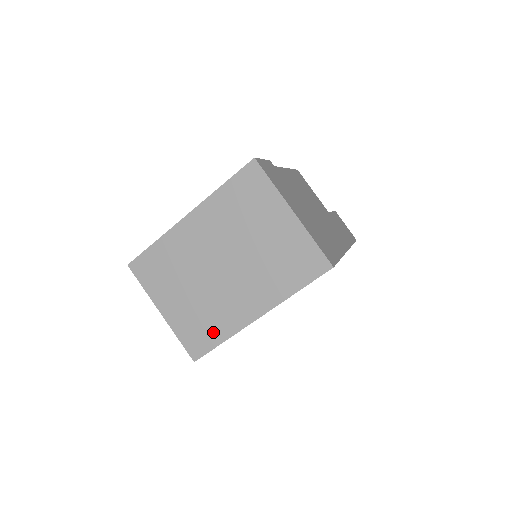
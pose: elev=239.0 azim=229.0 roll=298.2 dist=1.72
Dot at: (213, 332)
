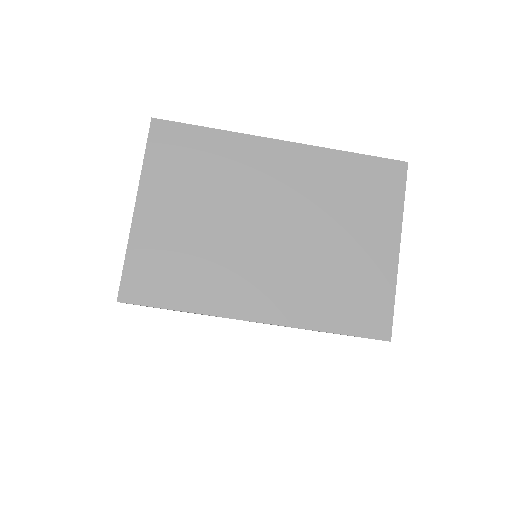
Dot at: (182, 288)
